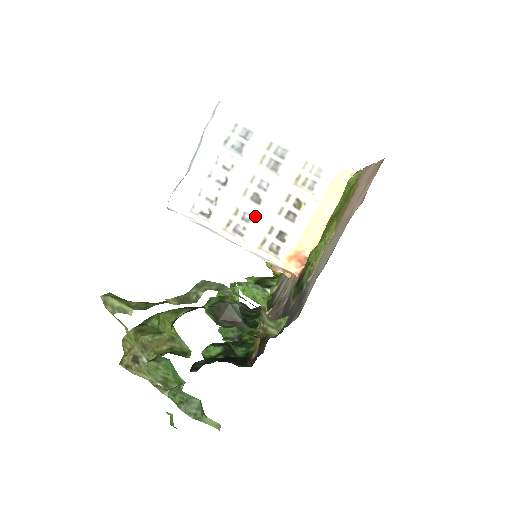
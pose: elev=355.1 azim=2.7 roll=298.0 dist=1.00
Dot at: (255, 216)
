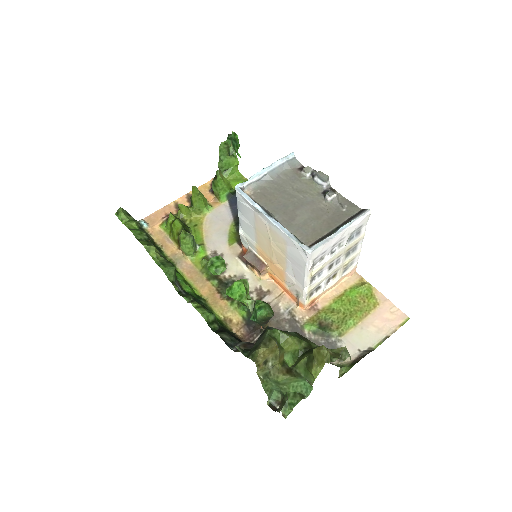
Dot at: (323, 275)
